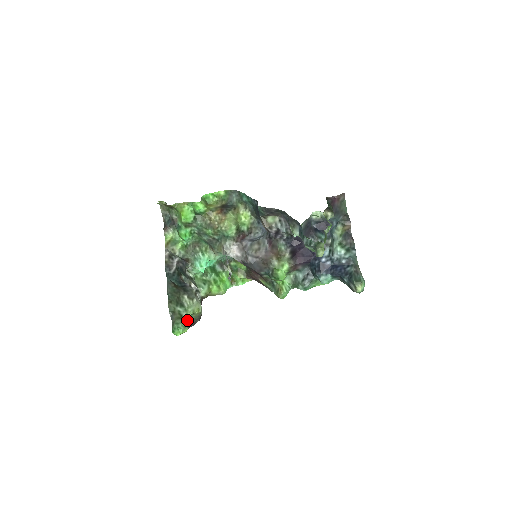
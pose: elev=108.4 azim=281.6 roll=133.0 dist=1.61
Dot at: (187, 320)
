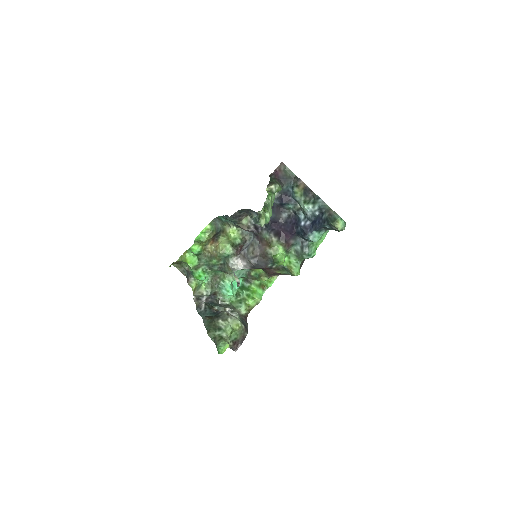
Dot at: (234, 338)
